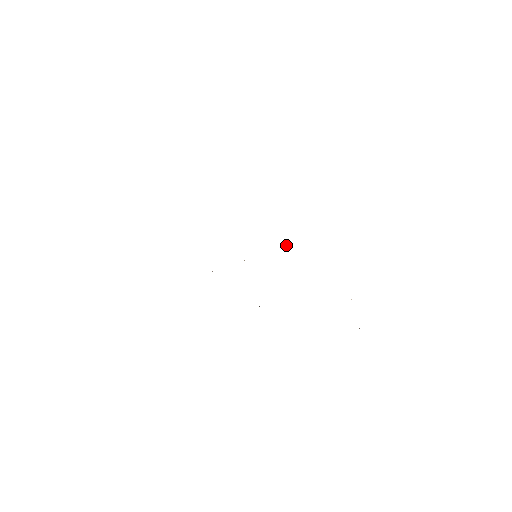
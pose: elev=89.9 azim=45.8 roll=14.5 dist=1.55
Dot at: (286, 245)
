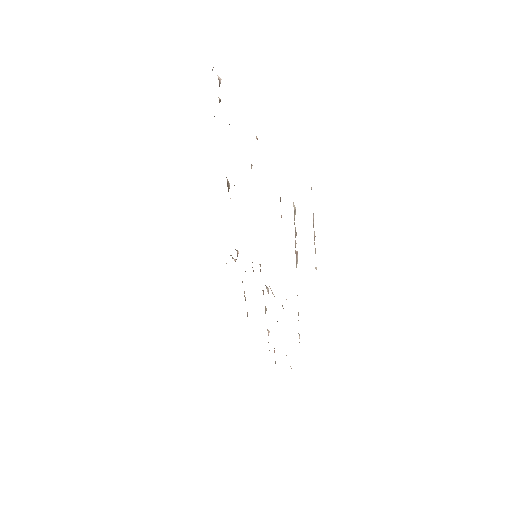
Dot at: occluded
